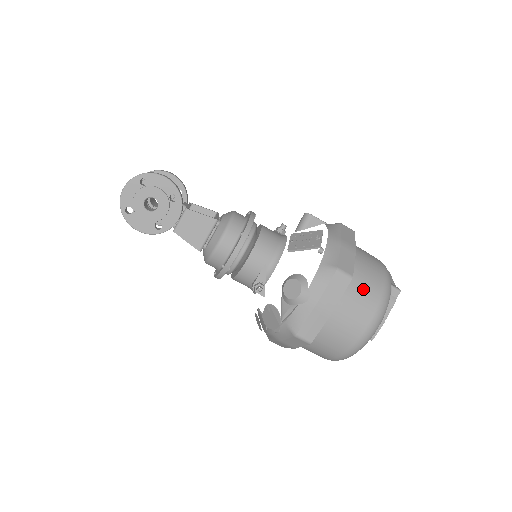
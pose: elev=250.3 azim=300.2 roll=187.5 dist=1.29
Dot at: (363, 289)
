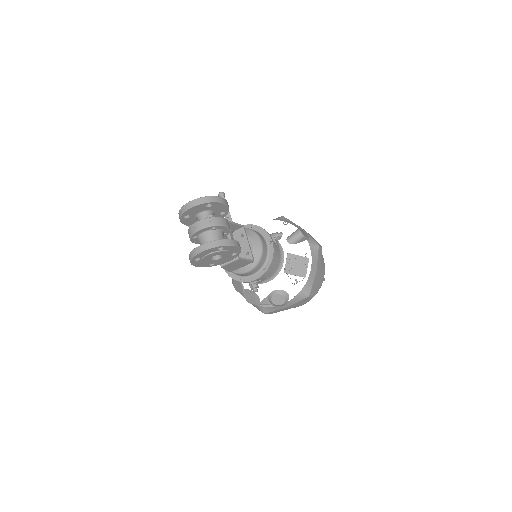
Dot at: occluded
